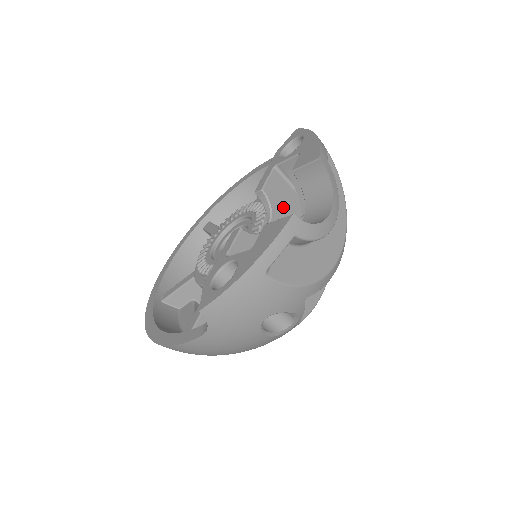
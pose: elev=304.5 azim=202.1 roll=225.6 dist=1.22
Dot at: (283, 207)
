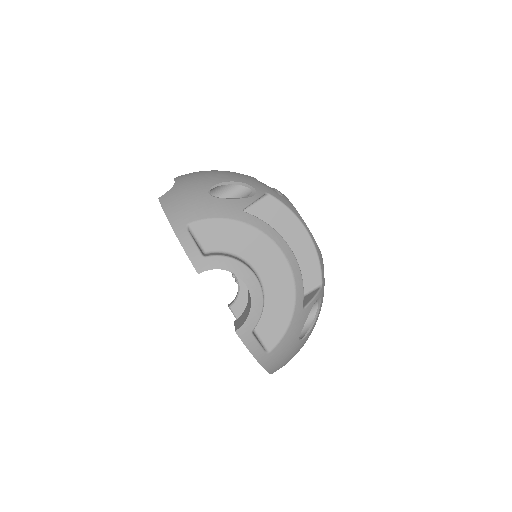
Dot at: occluded
